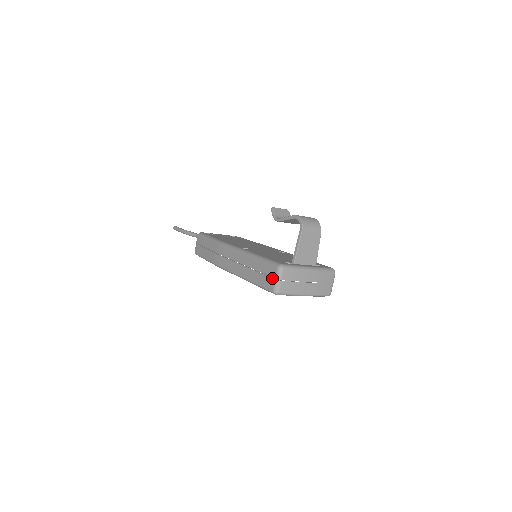
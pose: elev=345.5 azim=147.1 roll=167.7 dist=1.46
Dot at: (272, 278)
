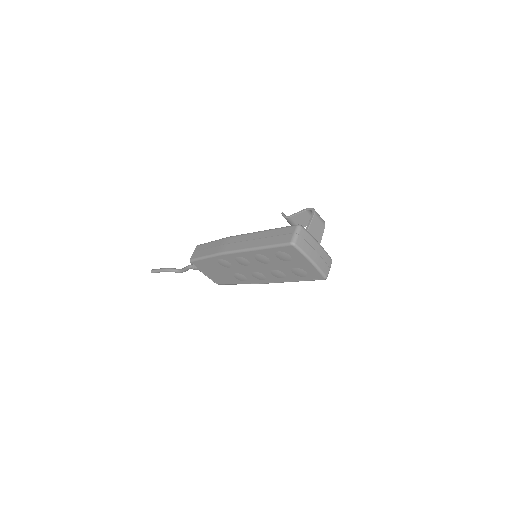
Dot at: (291, 233)
